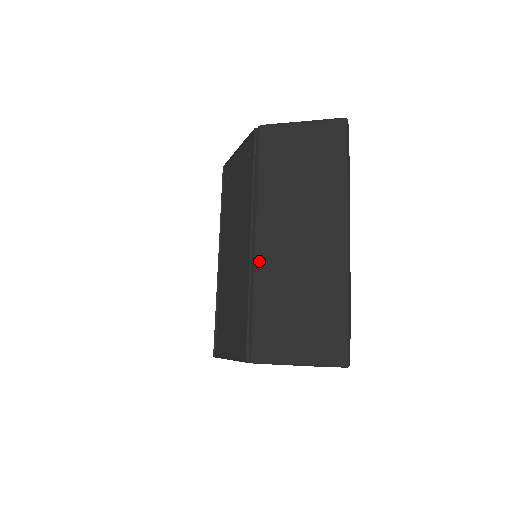
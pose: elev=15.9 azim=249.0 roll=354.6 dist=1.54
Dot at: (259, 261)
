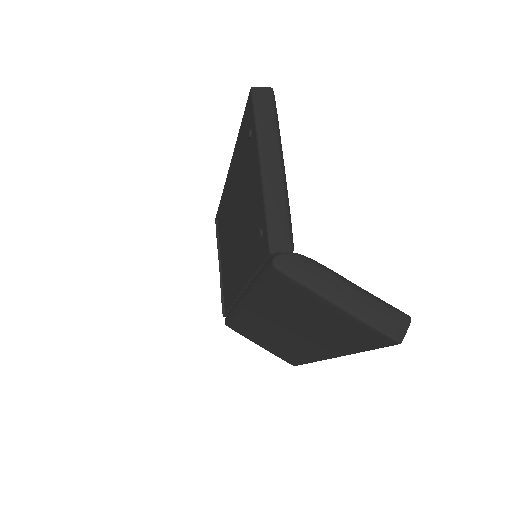
Dot at: (242, 313)
